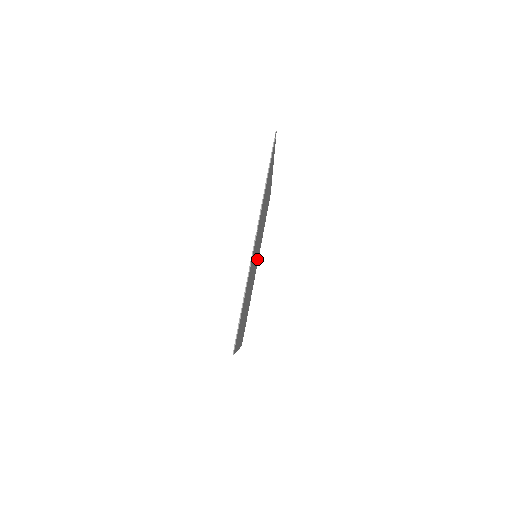
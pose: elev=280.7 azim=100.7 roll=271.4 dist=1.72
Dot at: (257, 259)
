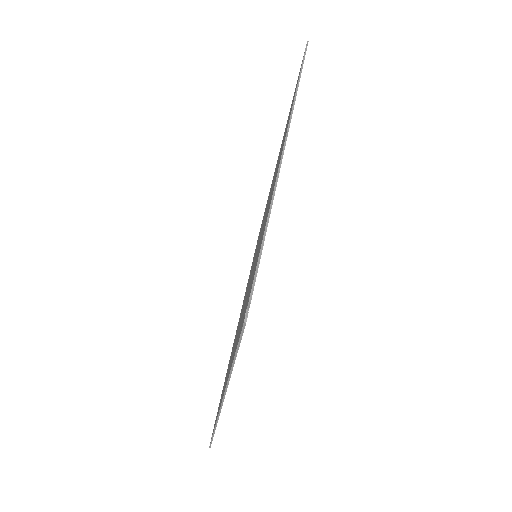
Dot at: occluded
